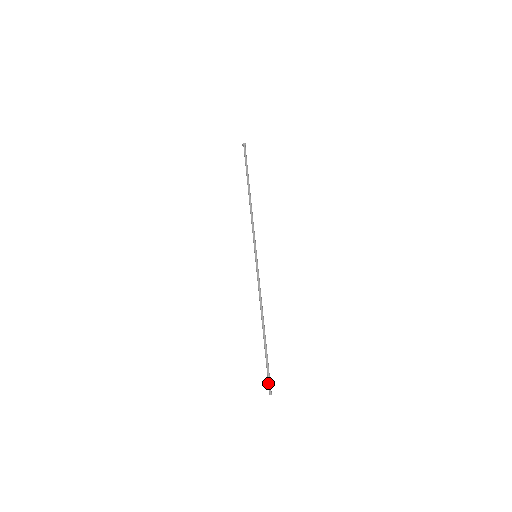
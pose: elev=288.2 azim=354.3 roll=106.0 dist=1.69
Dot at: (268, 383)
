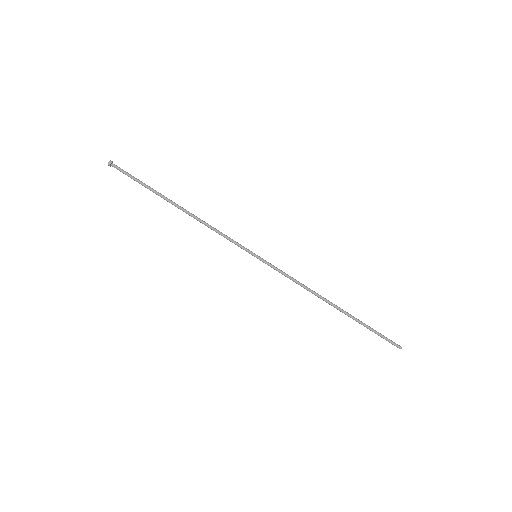
Dot at: occluded
